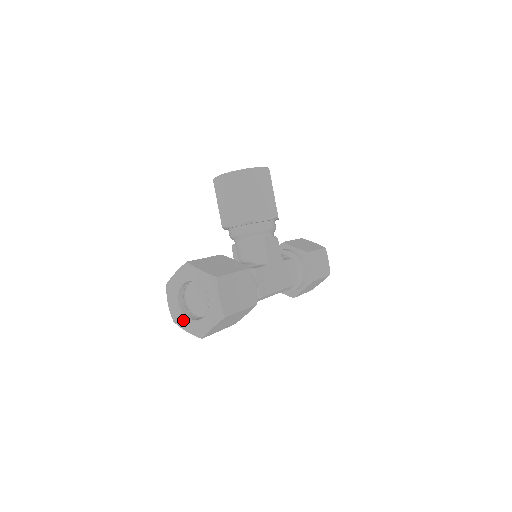
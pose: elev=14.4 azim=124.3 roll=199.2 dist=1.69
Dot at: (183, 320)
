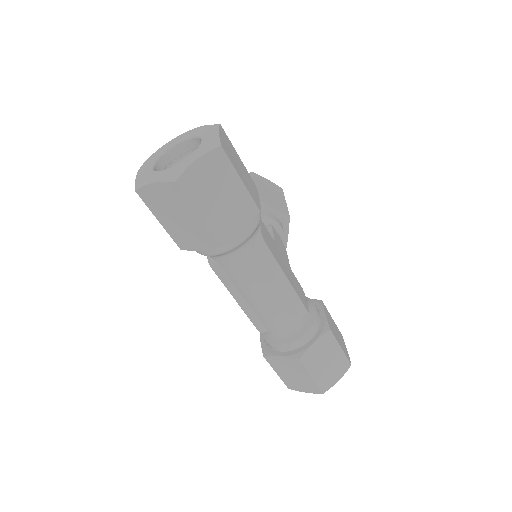
Dot at: (153, 175)
